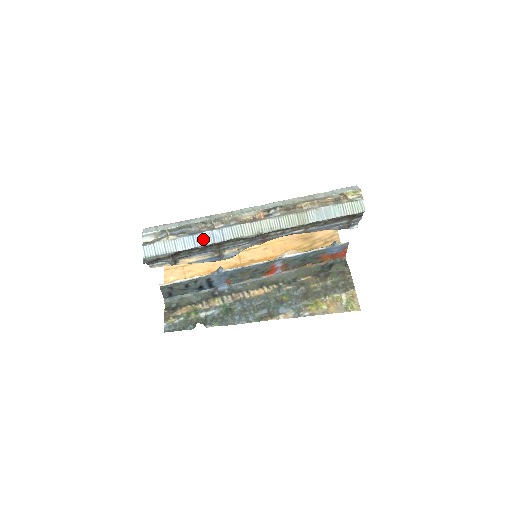
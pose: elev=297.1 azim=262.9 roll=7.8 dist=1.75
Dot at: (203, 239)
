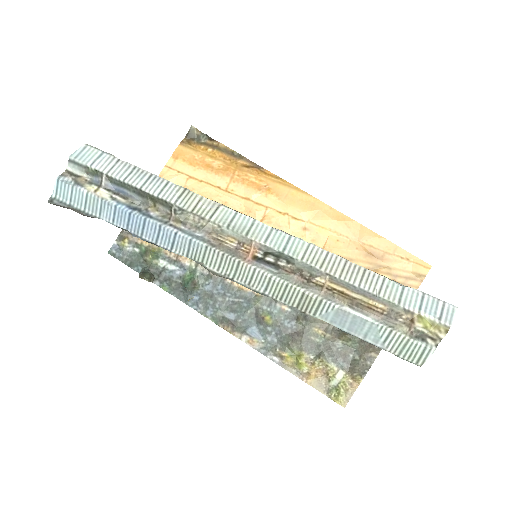
Dot at: (142, 227)
